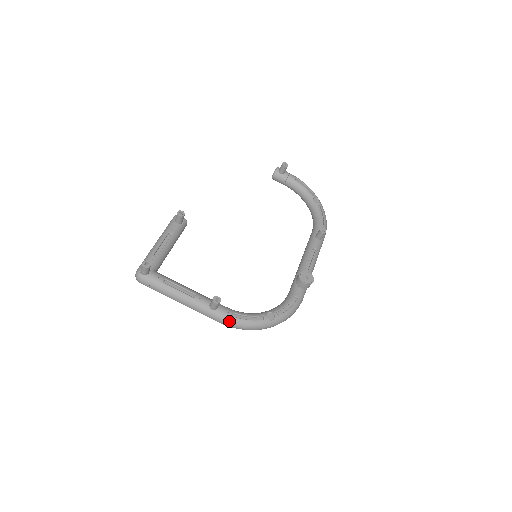
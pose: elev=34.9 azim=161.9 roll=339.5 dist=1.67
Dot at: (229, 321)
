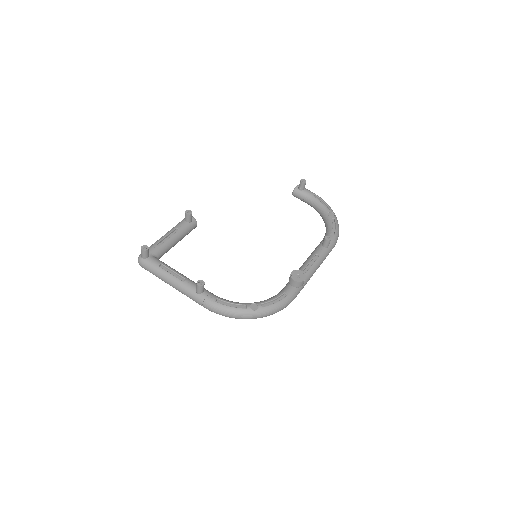
Dot at: (212, 305)
